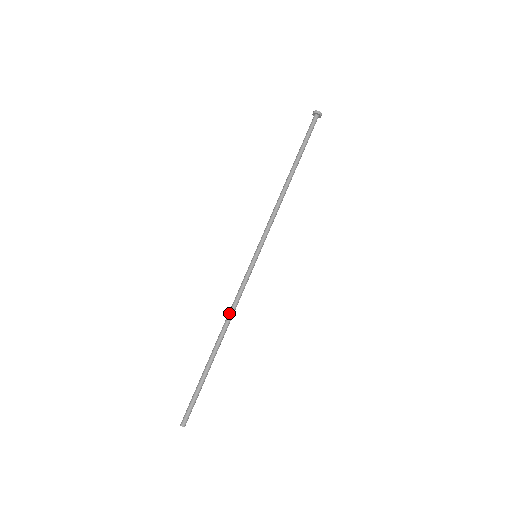
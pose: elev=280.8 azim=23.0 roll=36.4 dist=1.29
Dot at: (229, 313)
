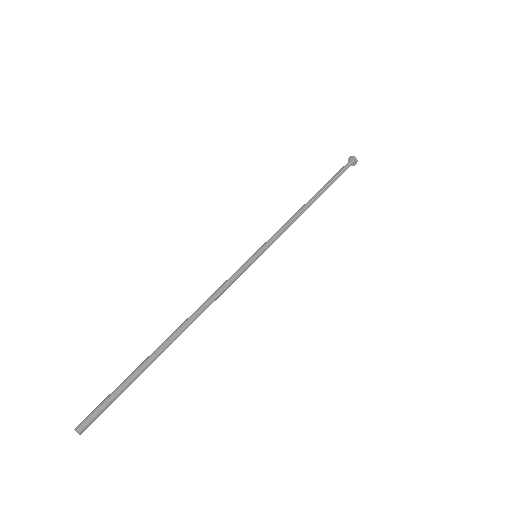
Dot at: (205, 304)
